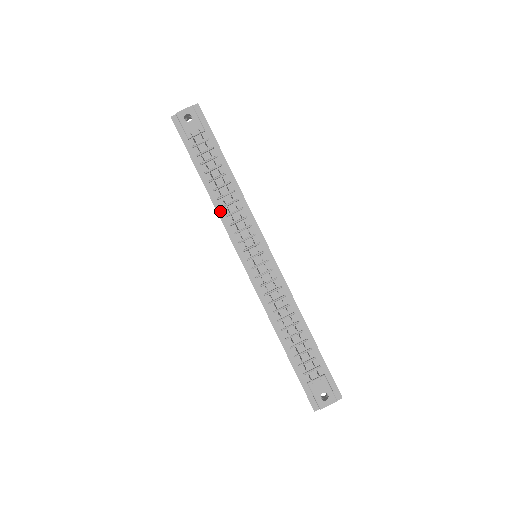
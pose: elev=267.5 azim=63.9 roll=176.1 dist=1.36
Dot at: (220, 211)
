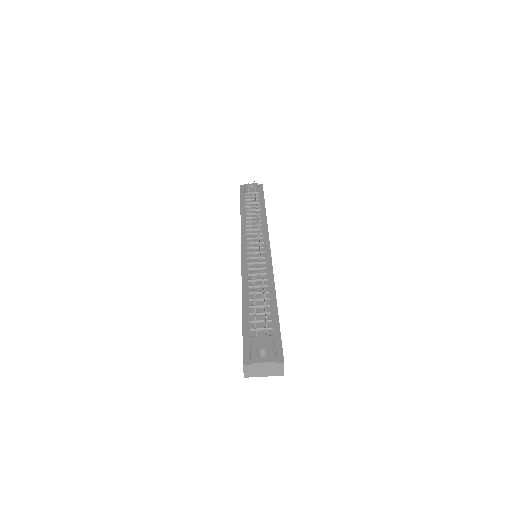
Dot at: (243, 223)
